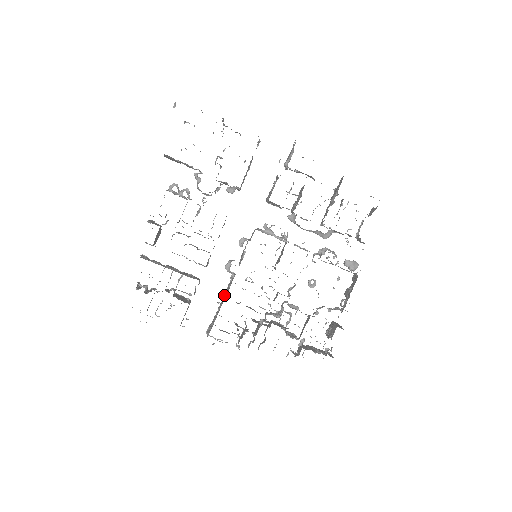
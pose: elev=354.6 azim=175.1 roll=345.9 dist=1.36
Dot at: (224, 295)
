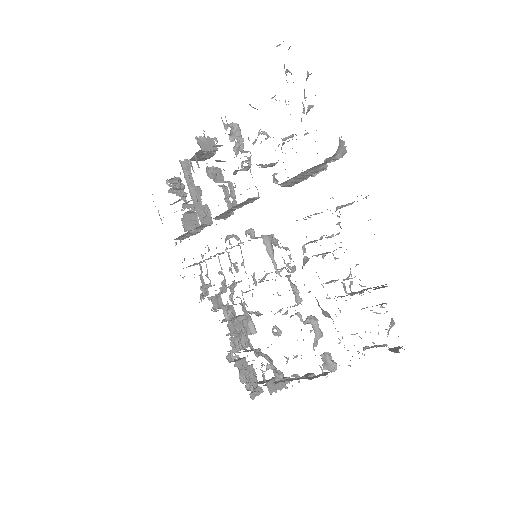
Dot at: occluded
